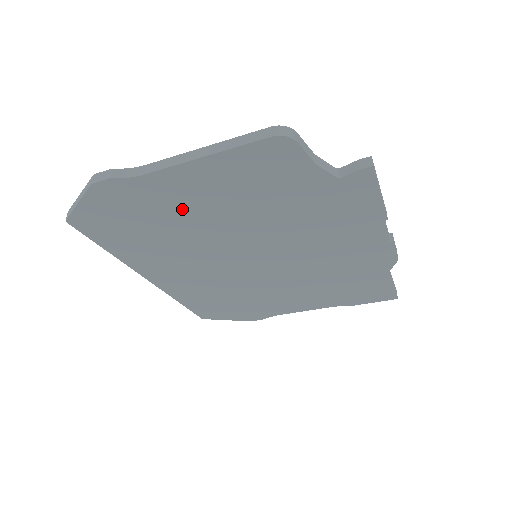
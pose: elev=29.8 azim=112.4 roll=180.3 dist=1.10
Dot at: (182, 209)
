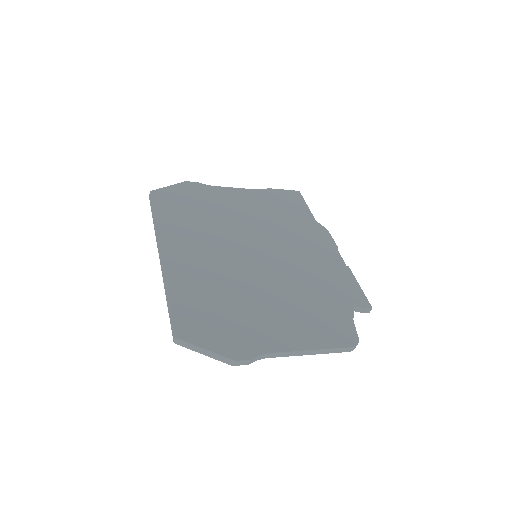
Dot at: occluded
